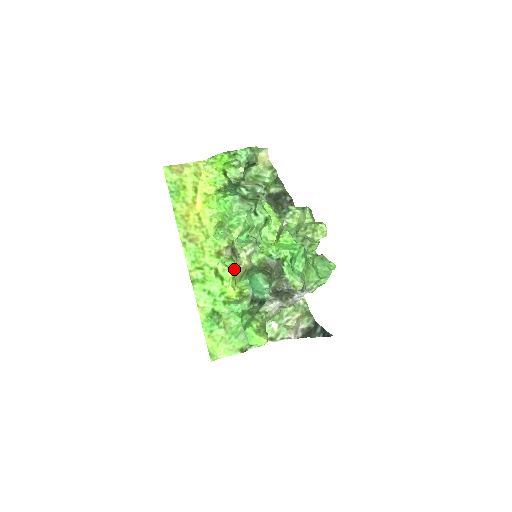
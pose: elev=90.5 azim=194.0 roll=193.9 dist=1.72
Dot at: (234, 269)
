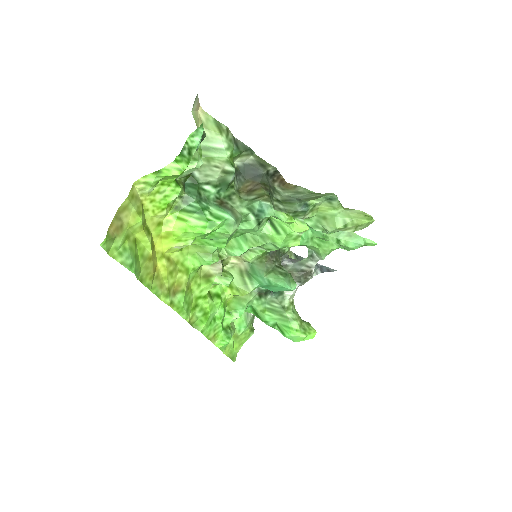
Dot at: occluded
